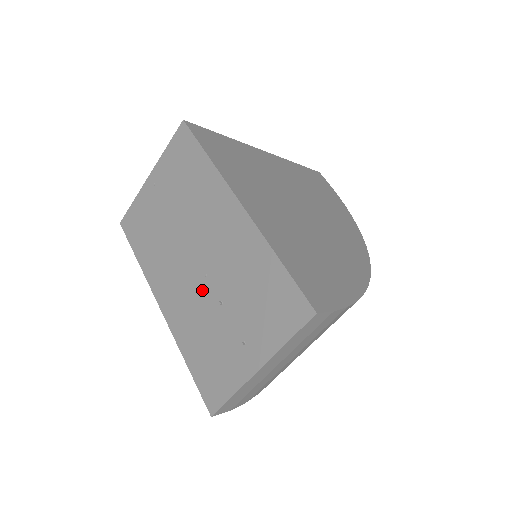
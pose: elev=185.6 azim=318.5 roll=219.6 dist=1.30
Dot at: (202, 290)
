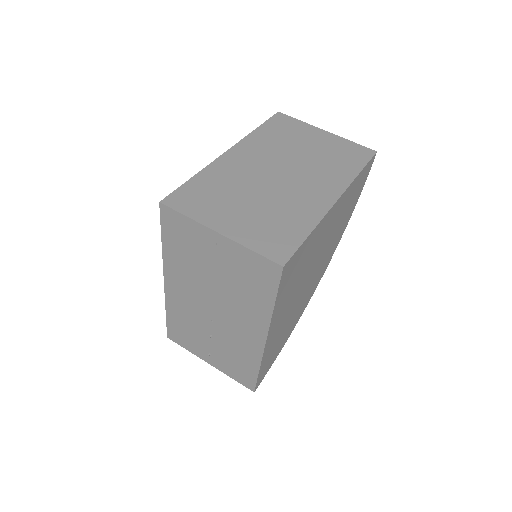
Dot at: (204, 319)
